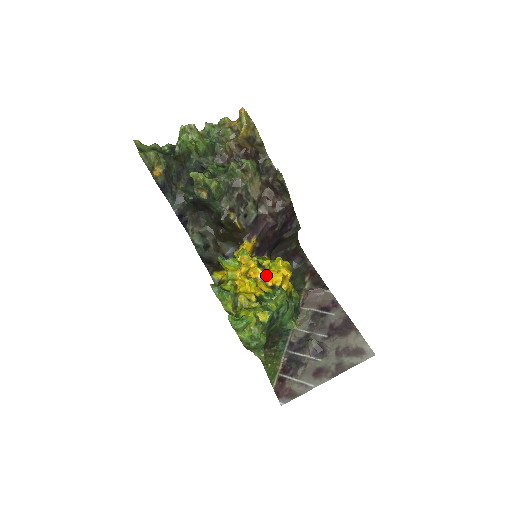
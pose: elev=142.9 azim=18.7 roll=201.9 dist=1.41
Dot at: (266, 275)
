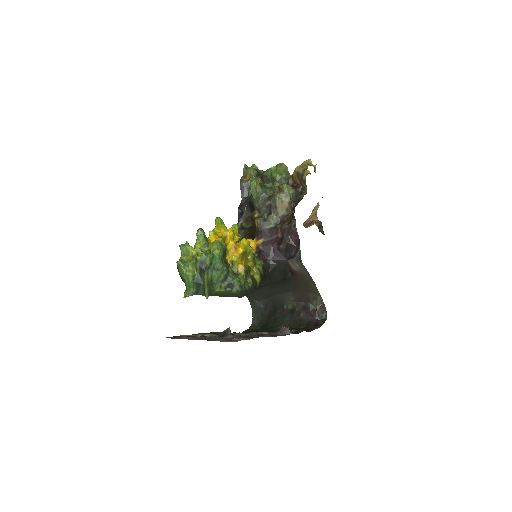
Dot at: occluded
